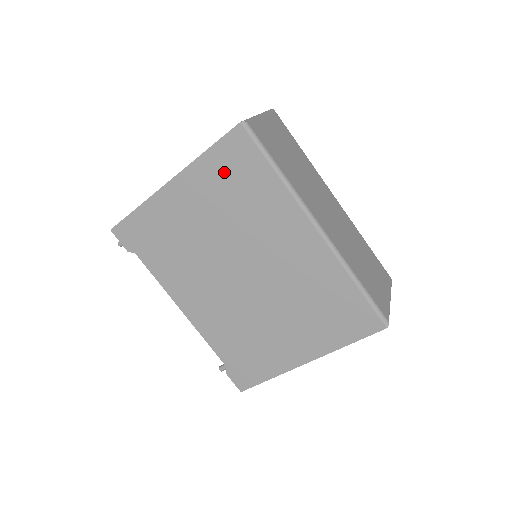
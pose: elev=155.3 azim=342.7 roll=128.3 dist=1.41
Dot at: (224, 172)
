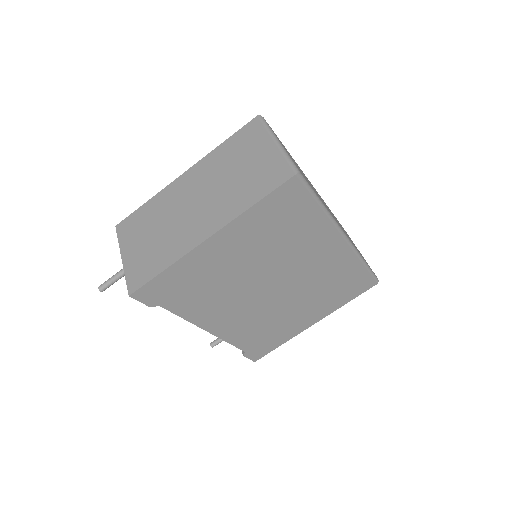
Dot at: (271, 217)
